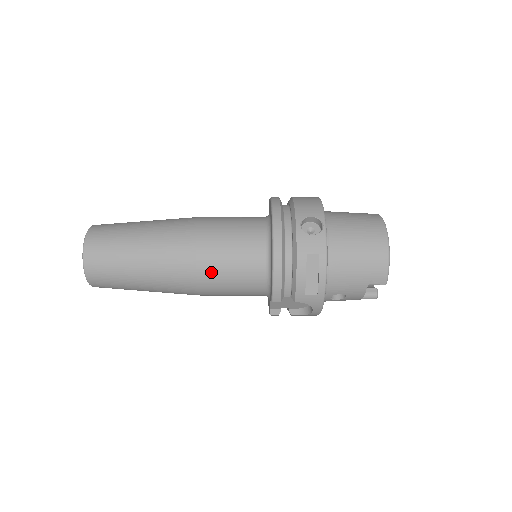
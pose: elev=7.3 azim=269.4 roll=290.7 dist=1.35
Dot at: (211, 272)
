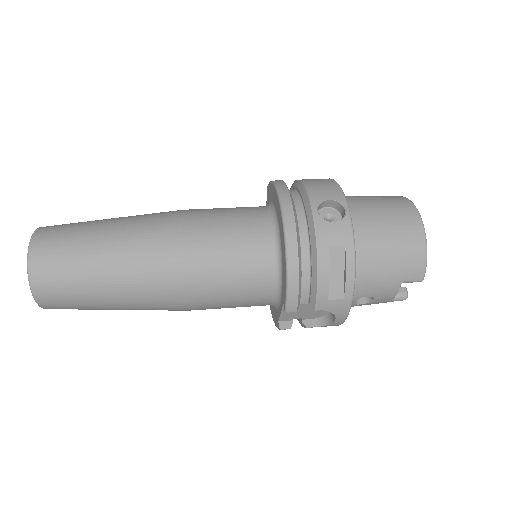
Dot at: (204, 278)
